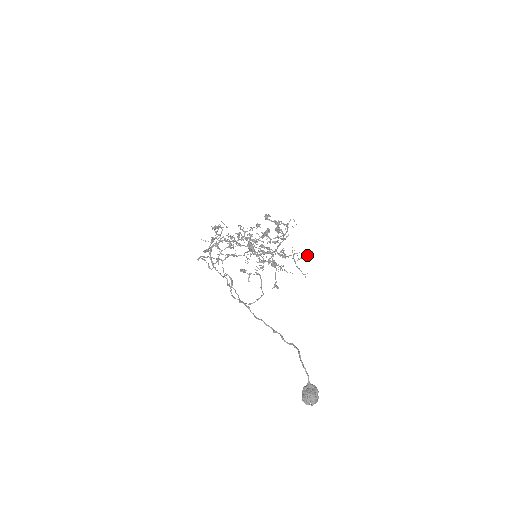
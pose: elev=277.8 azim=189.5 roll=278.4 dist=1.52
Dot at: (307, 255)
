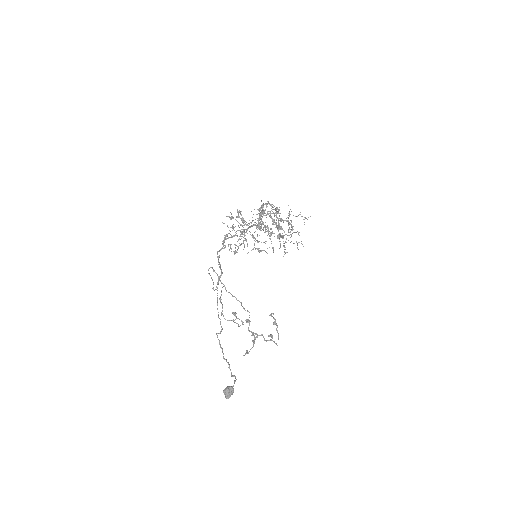
Dot at: (297, 245)
